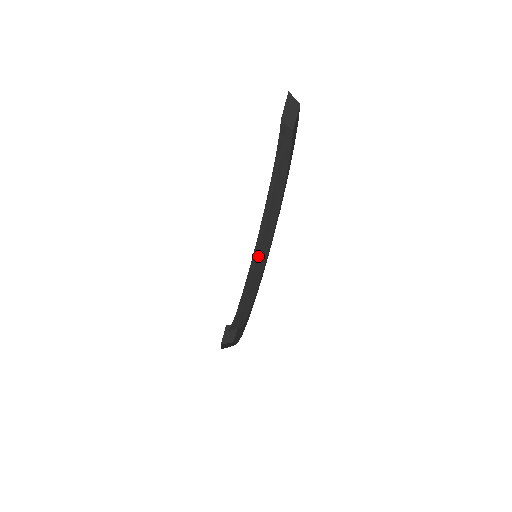
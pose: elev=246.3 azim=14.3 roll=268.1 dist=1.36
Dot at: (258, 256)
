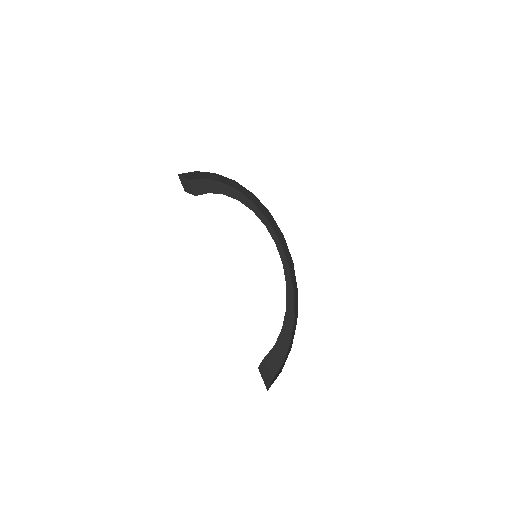
Dot at: occluded
